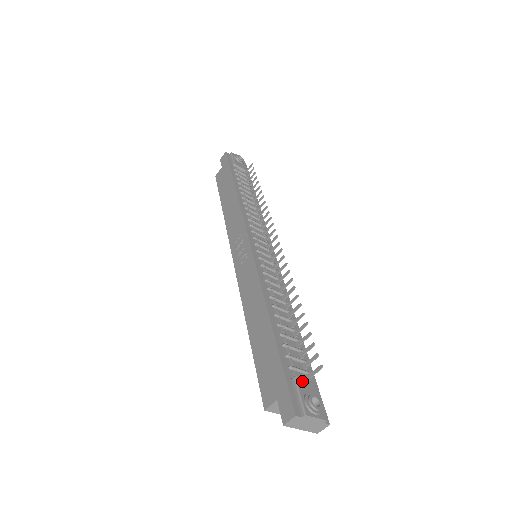
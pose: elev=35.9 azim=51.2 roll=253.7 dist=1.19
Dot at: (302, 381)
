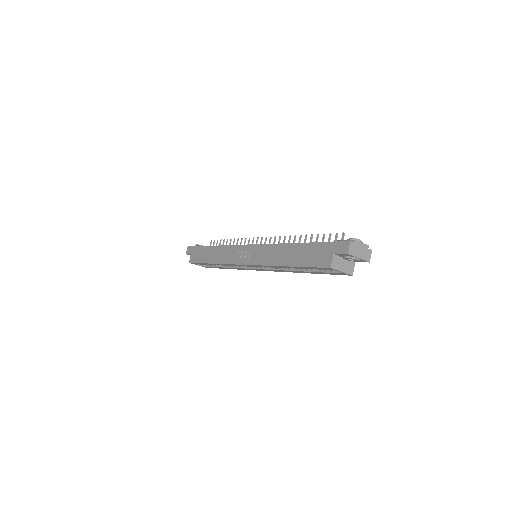
Dot at: occluded
